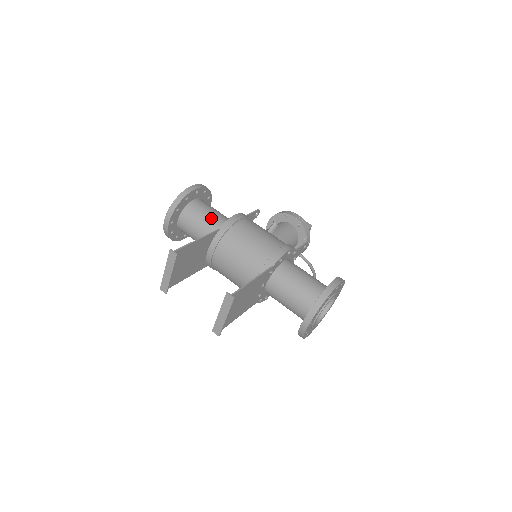
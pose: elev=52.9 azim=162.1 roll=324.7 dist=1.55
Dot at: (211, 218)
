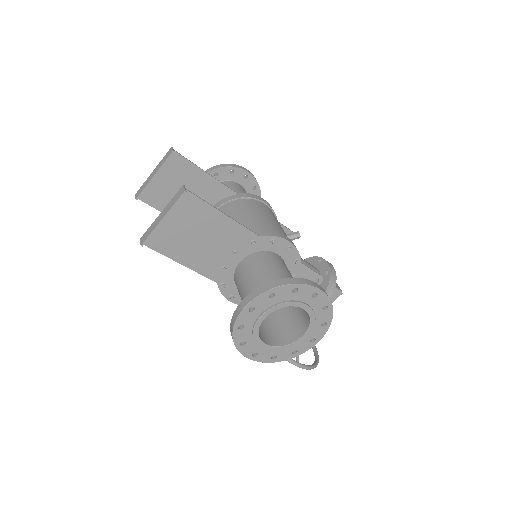
Dot at: occluded
